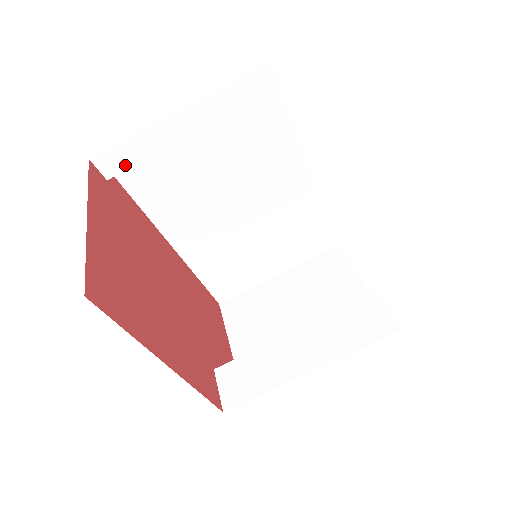
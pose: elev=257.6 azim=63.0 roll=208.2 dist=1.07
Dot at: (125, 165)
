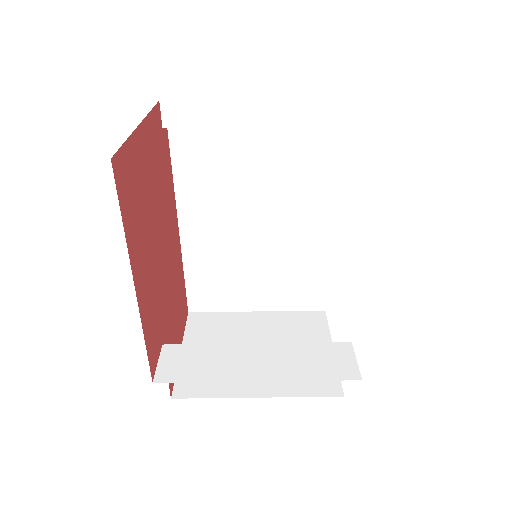
Dot at: (185, 123)
